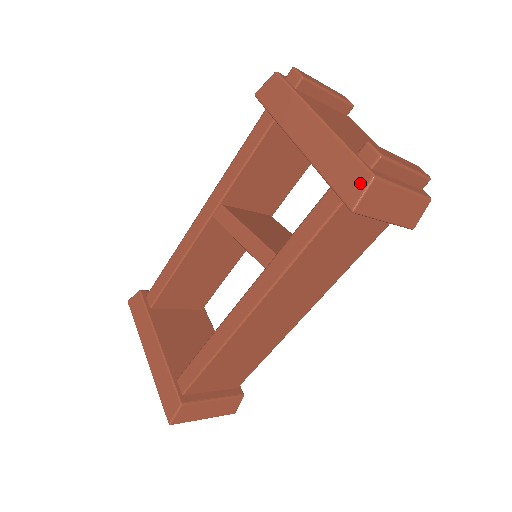
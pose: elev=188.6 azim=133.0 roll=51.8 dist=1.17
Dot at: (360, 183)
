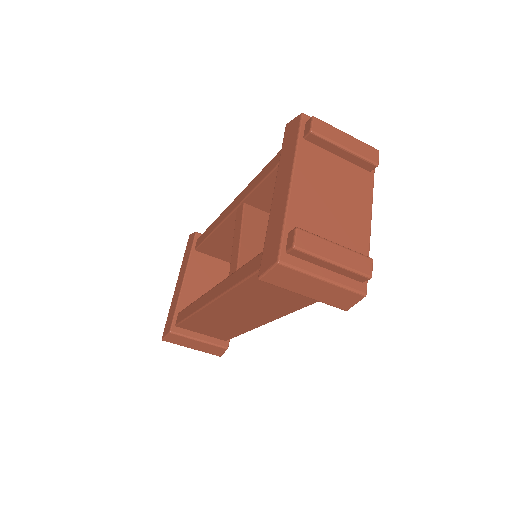
Dot at: (271, 260)
